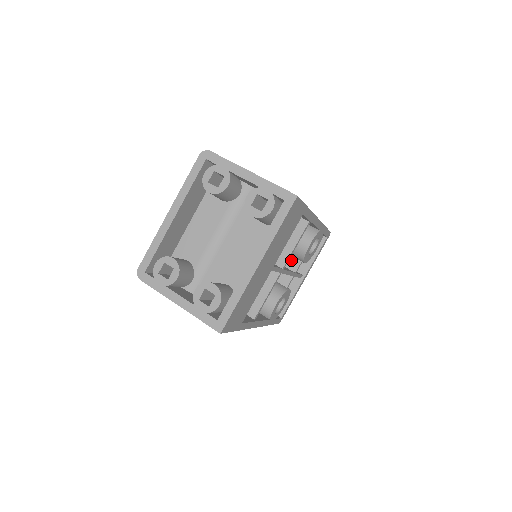
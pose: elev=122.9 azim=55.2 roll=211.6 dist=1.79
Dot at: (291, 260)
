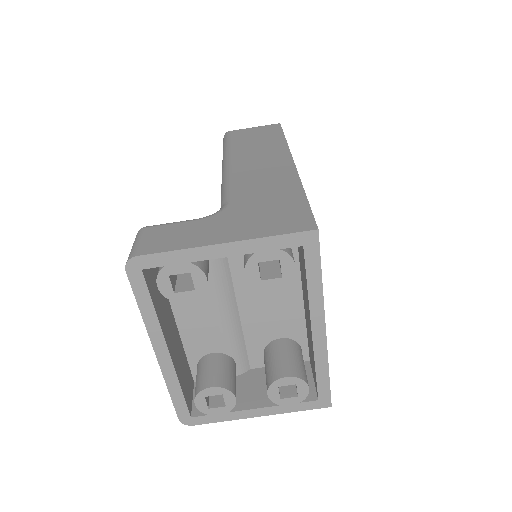
Dot at: occluded
